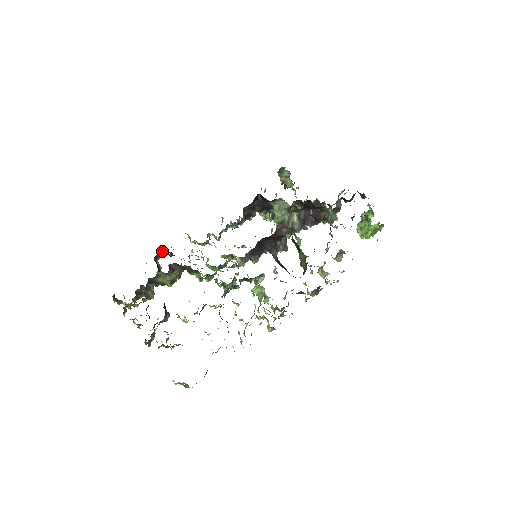
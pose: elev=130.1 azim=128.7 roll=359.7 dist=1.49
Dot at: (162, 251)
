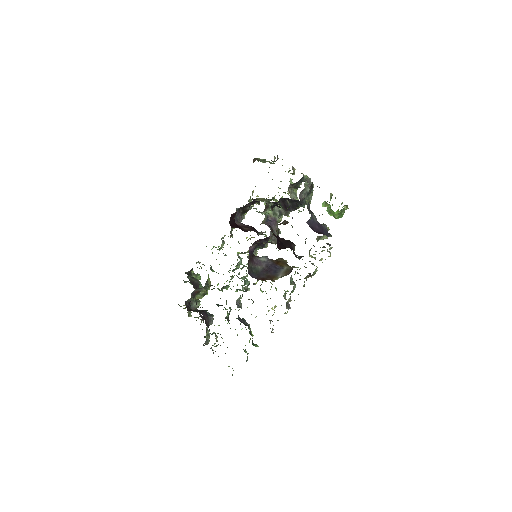
Dot at: occluded
